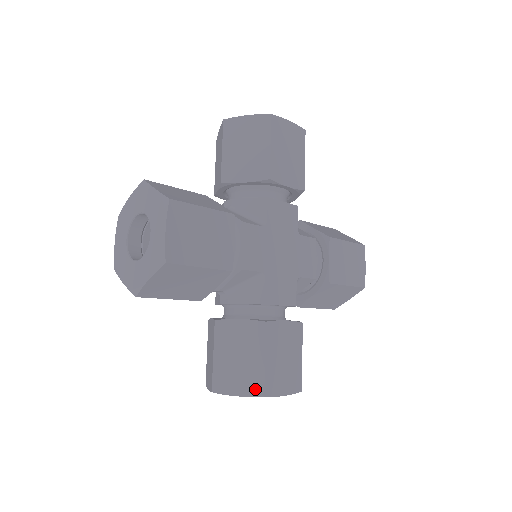
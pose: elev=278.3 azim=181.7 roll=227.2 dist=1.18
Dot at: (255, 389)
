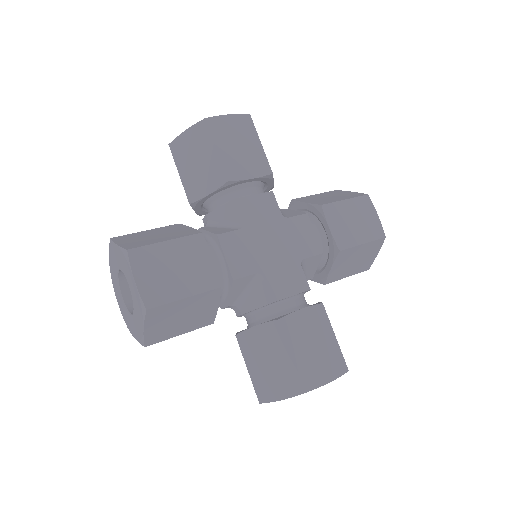
Dot at: (131, 246)
